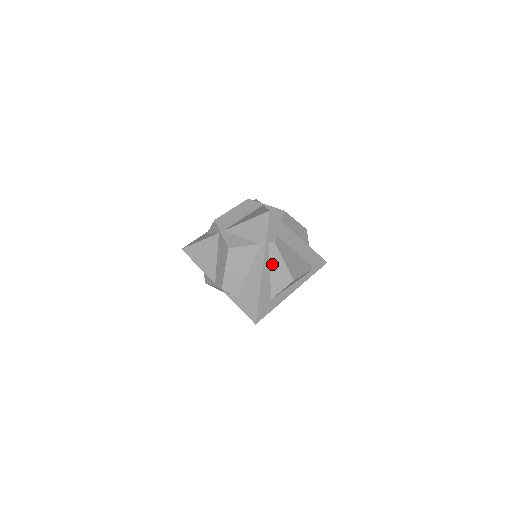
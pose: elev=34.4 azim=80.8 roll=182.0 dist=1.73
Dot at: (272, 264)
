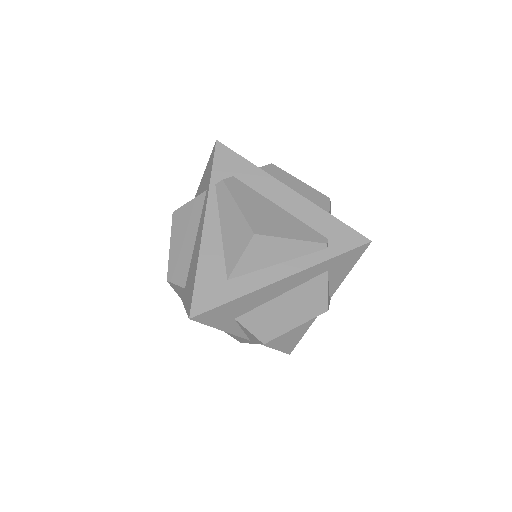
Dot at: (223, 216)
